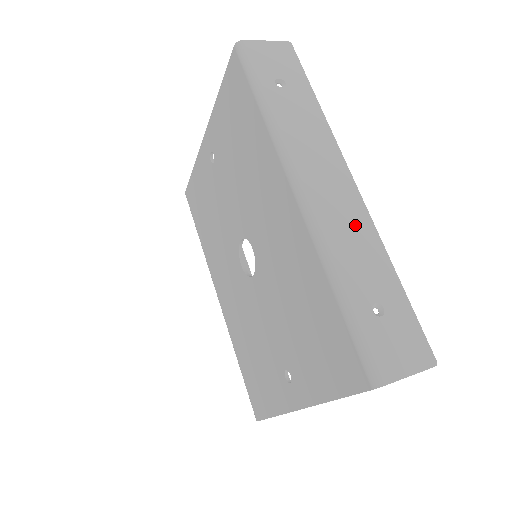
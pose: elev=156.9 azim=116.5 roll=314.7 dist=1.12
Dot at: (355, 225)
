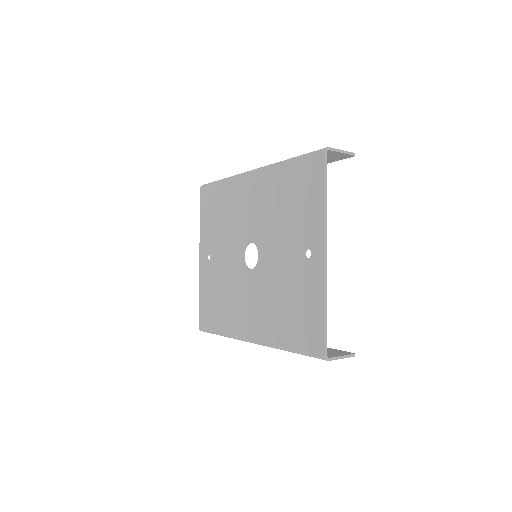
Dot at: occluded
